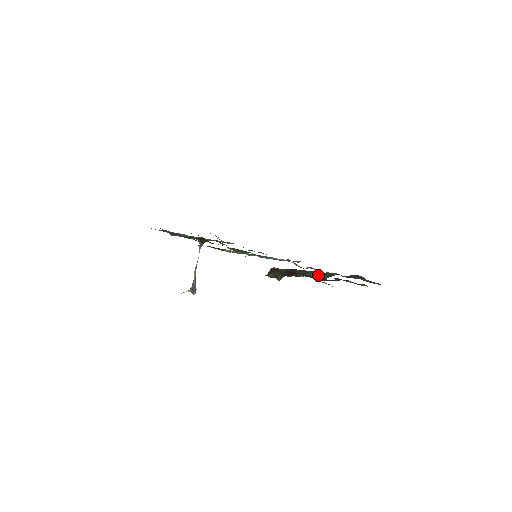
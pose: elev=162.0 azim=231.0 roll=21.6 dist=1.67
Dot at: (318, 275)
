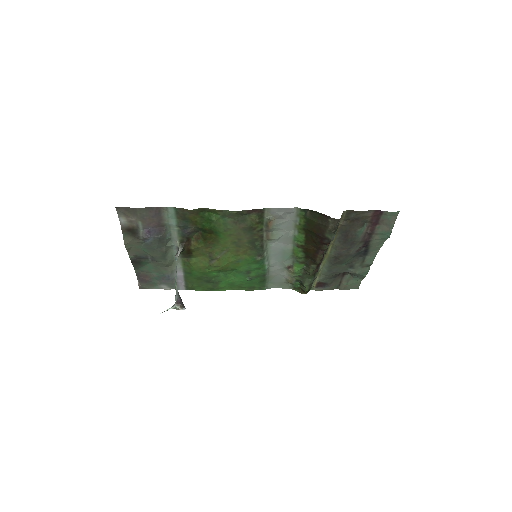
Dot at: (306, 282)
